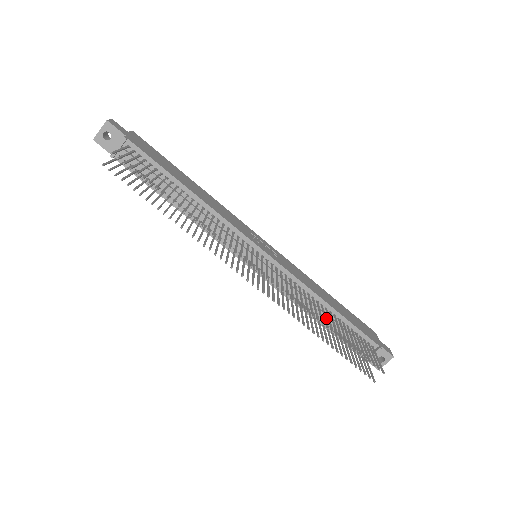
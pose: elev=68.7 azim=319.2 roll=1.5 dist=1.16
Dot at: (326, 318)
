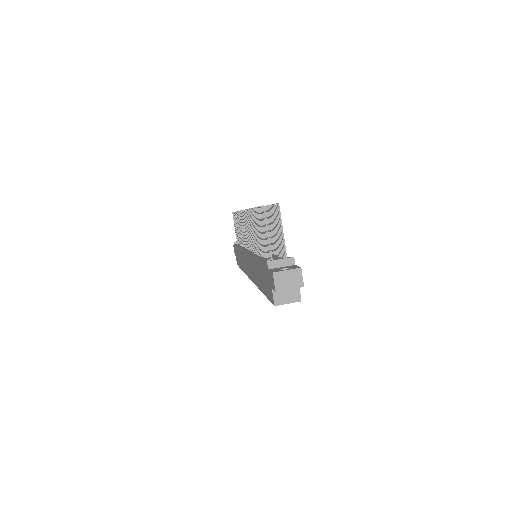
Dot at: occluded
